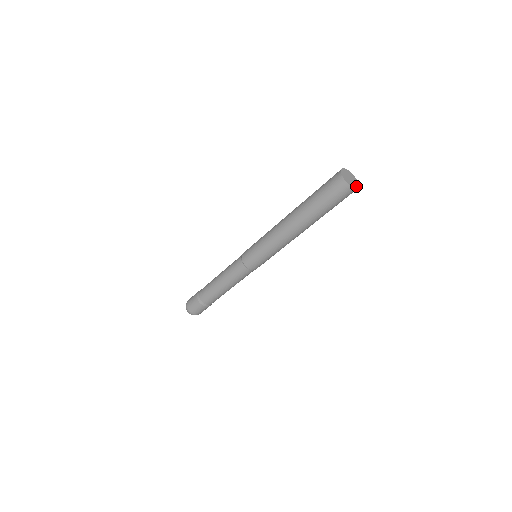
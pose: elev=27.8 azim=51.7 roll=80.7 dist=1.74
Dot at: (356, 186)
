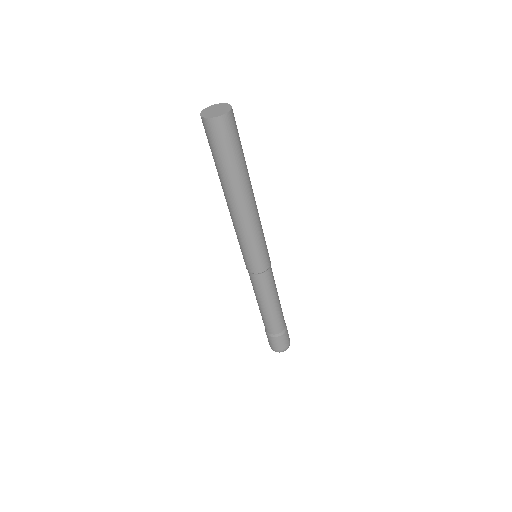
Dot at: (222, 113)
